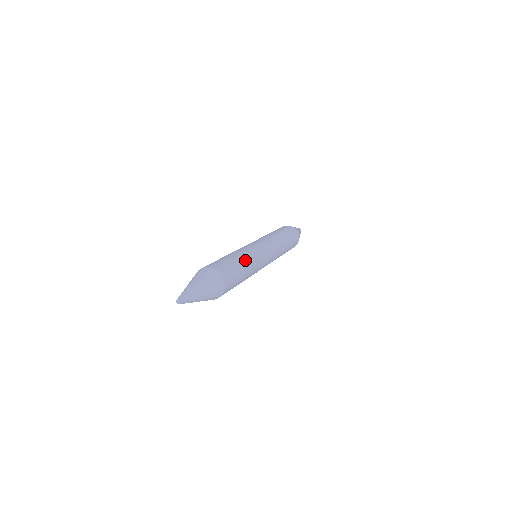
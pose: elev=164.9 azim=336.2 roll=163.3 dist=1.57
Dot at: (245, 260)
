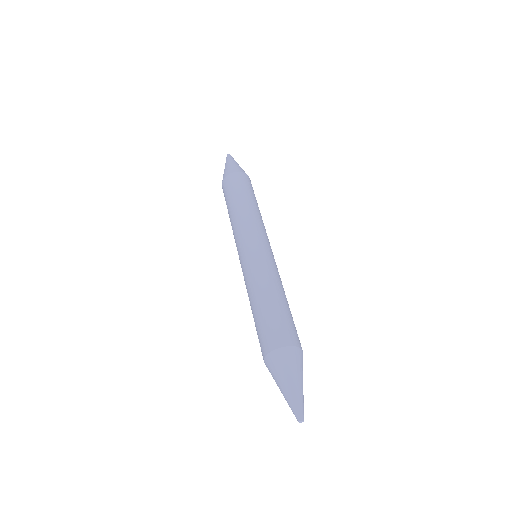
Dot at: (282, 293)
